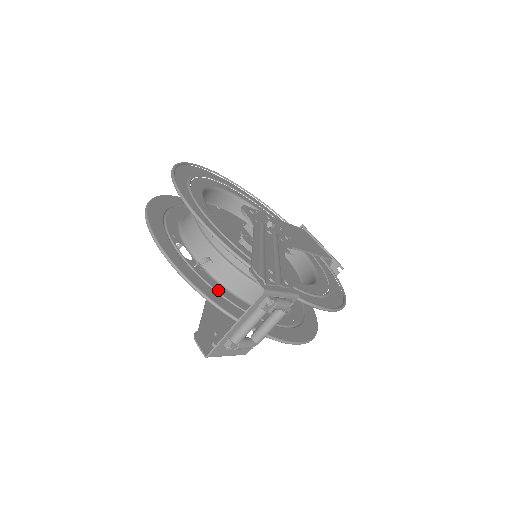
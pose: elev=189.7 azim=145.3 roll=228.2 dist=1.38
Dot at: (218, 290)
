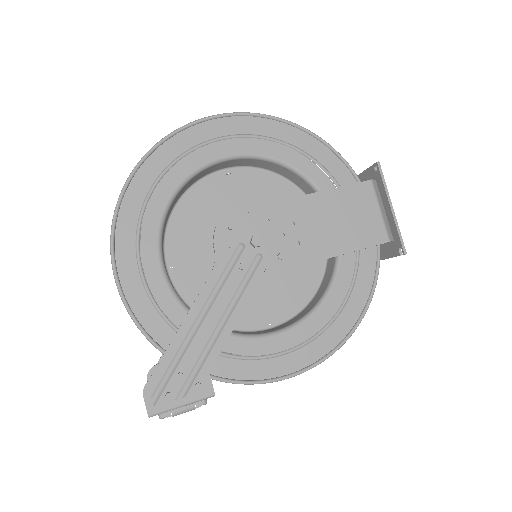
Dot at: occluded
